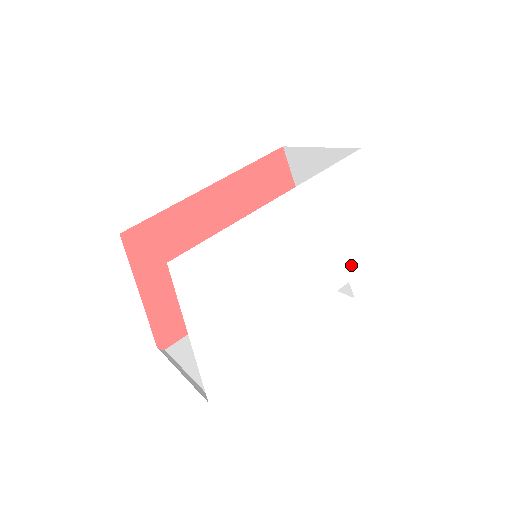
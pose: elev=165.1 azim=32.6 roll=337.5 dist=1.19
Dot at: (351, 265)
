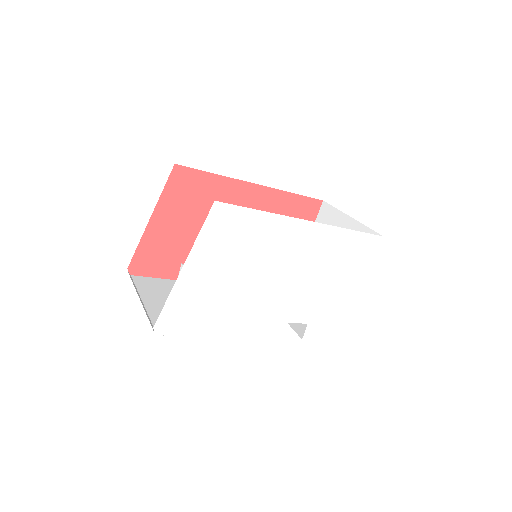
Dot at: (318, 313)
